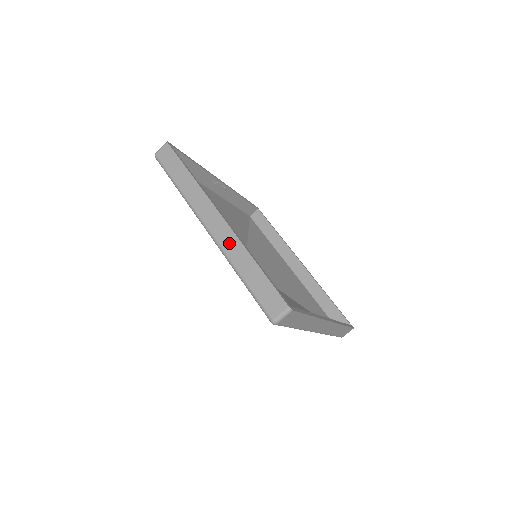
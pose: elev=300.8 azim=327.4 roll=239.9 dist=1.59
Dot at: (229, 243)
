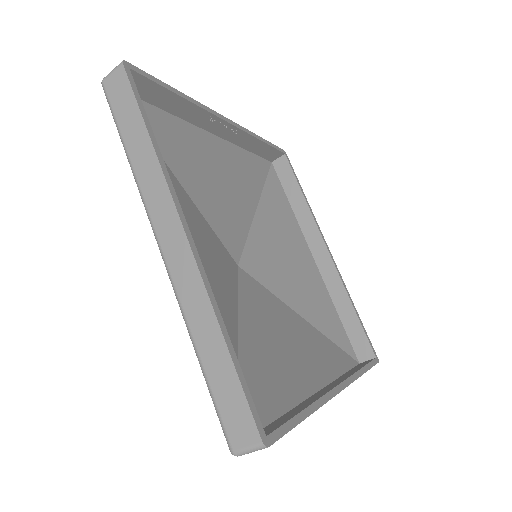
Dot at: (189, 288)
